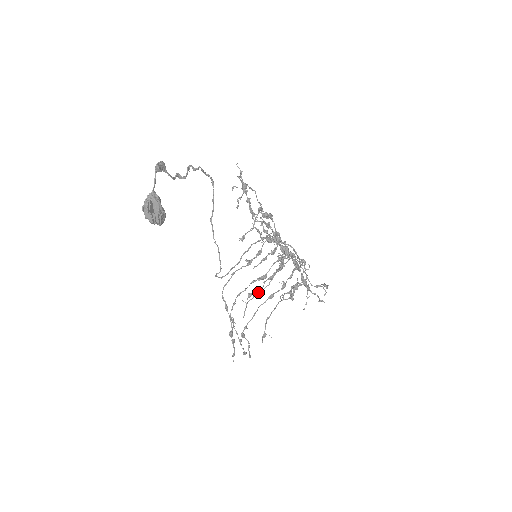
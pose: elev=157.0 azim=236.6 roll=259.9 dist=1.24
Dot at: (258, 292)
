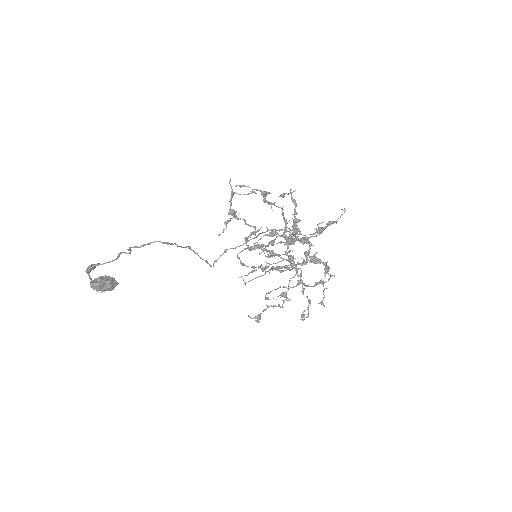
Dot at: (260, 276)
